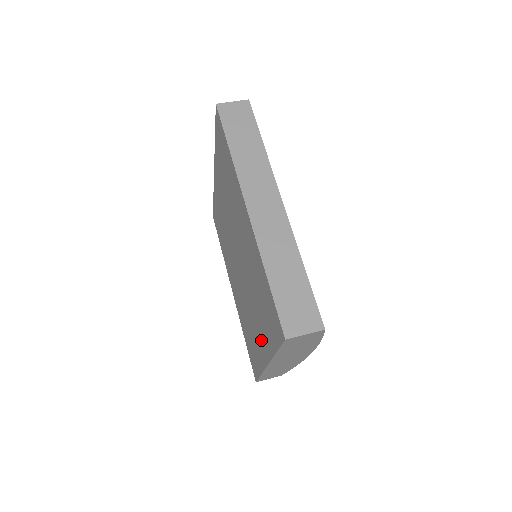
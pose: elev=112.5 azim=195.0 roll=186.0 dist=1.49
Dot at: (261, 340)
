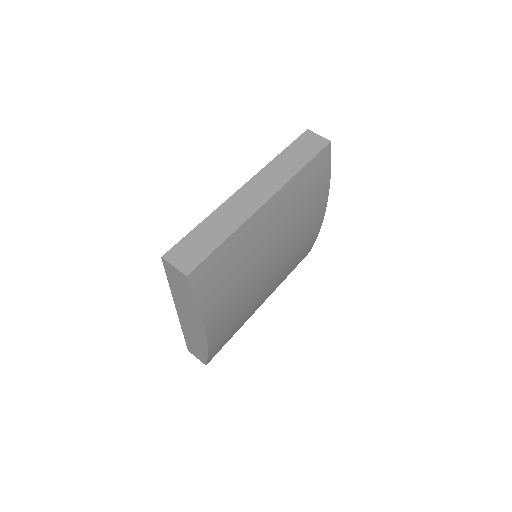
Dot at: occluded
